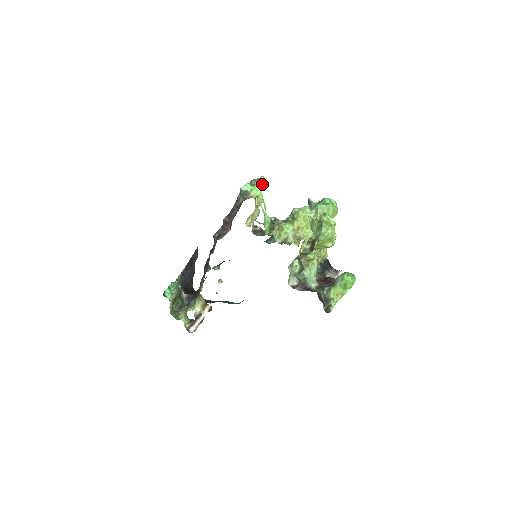
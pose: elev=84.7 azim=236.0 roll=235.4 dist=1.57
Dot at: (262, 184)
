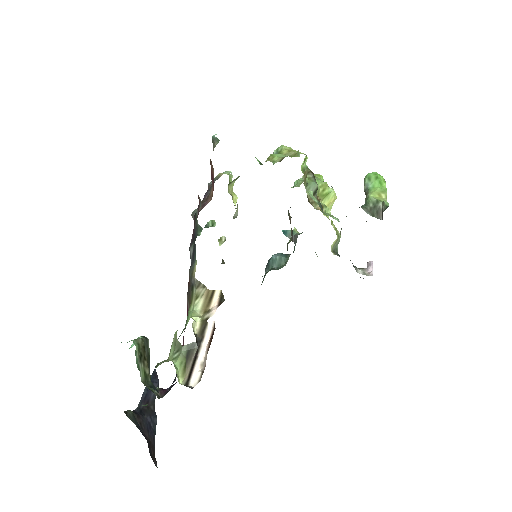
Dot at: occluded
